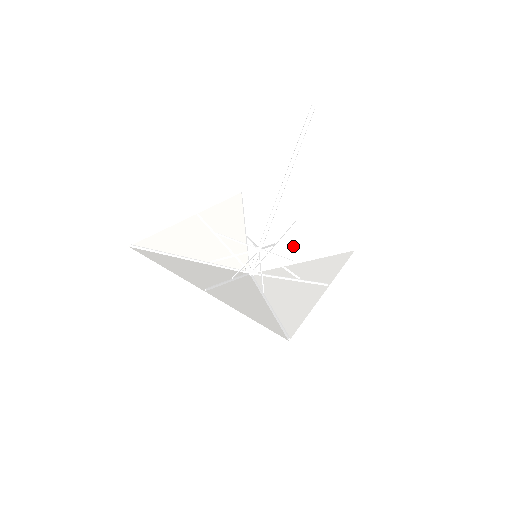
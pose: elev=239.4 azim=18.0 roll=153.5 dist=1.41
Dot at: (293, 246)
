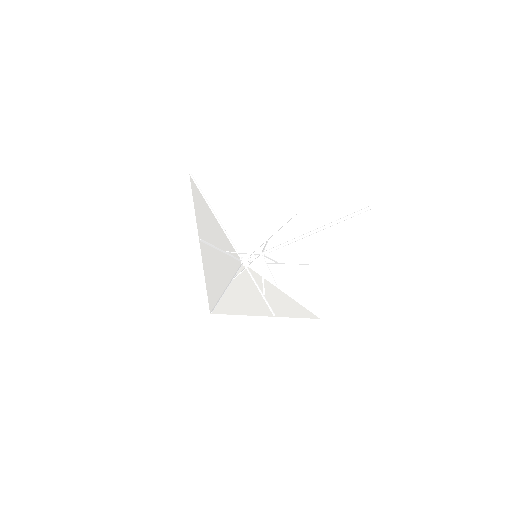
Dot at: (287, 276)
